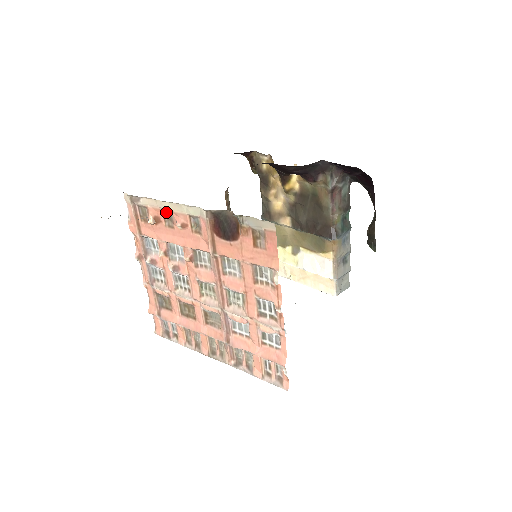
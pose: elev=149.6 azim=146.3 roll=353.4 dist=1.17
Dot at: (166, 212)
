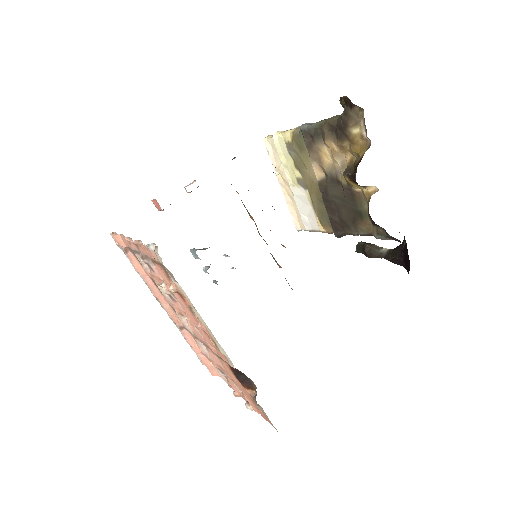
Dot at: occluded
